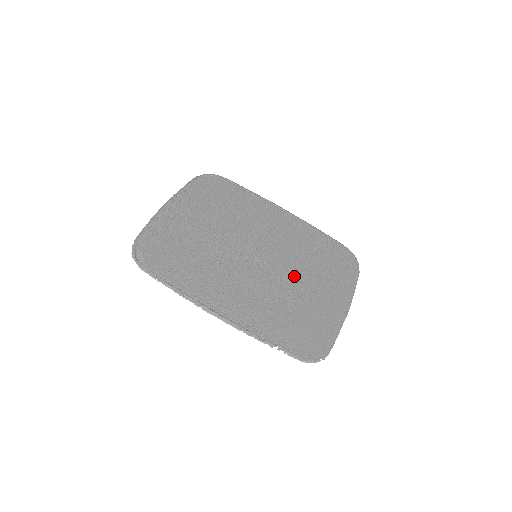
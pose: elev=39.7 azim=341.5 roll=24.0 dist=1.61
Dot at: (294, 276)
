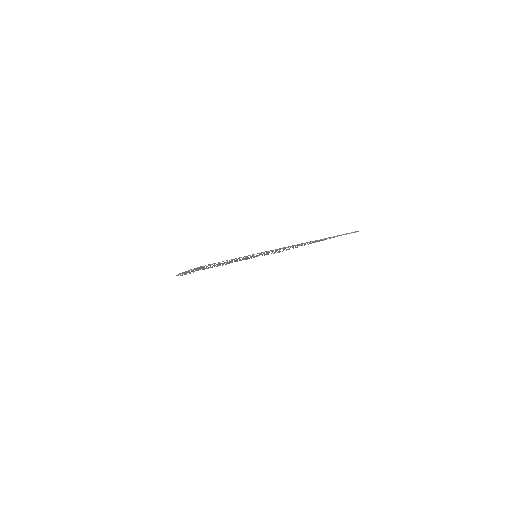
Dot at: occluded
